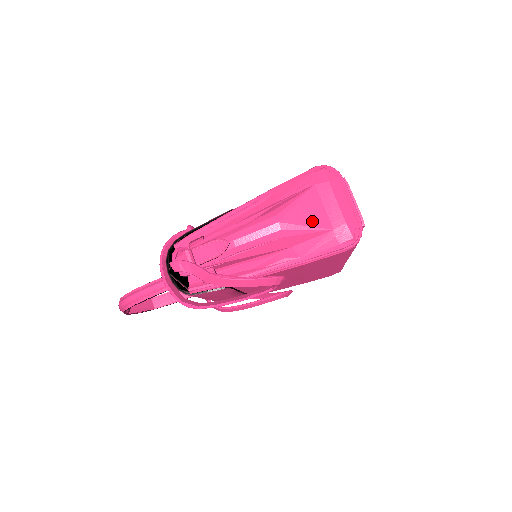
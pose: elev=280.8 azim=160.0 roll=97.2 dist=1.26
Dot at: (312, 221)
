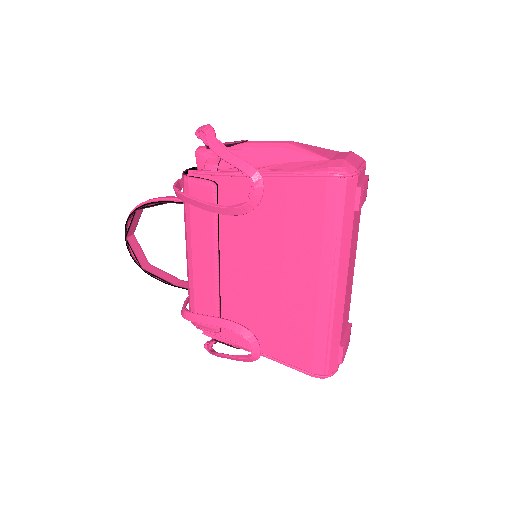
Dot at: (318, 152)
